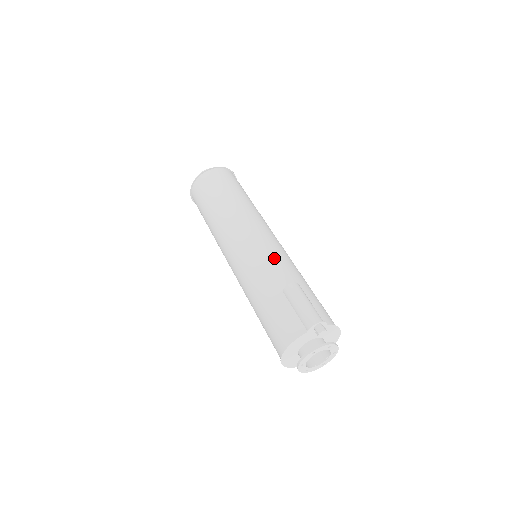
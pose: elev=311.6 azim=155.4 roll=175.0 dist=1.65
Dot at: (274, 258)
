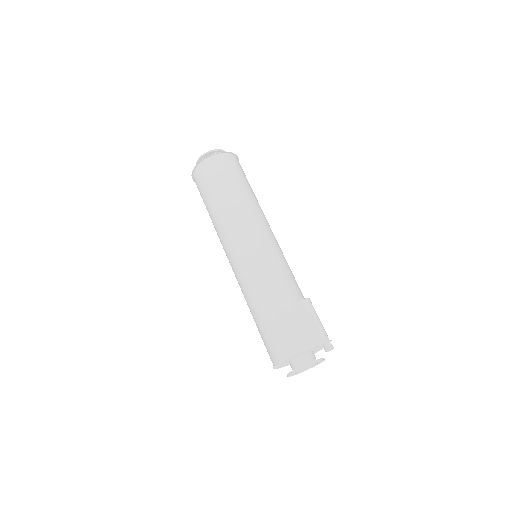
Dot at: (288, 268)
